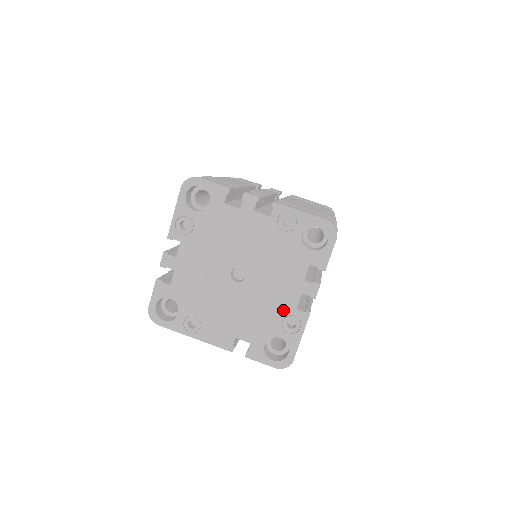
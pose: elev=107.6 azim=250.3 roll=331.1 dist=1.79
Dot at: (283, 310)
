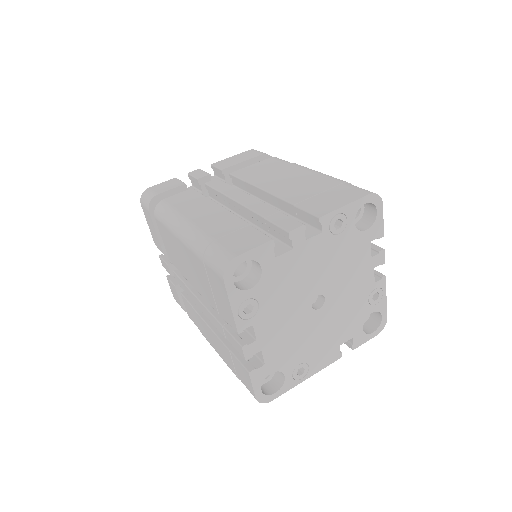
Dot at: (365, 293)
